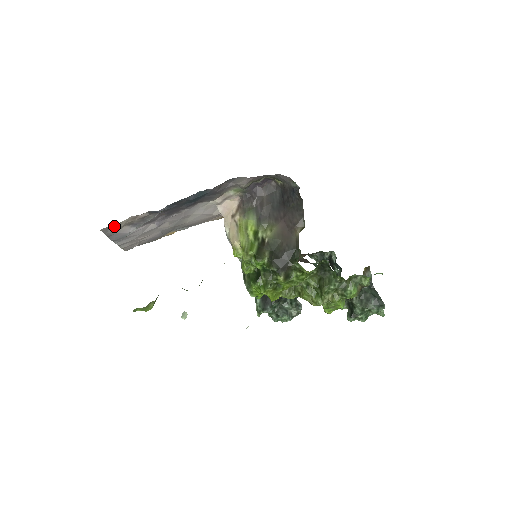
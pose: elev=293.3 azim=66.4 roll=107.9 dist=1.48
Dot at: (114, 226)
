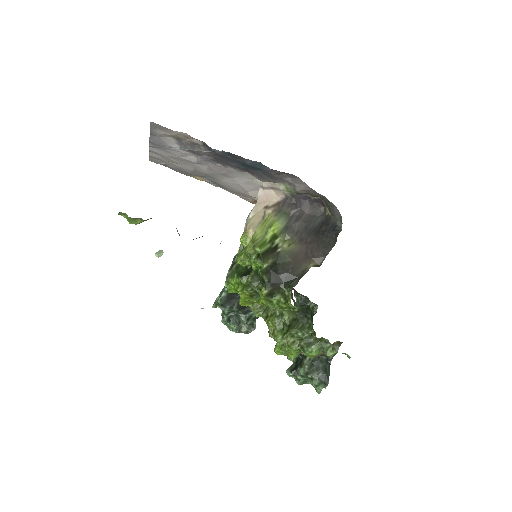
Dot at: (164, 129)
